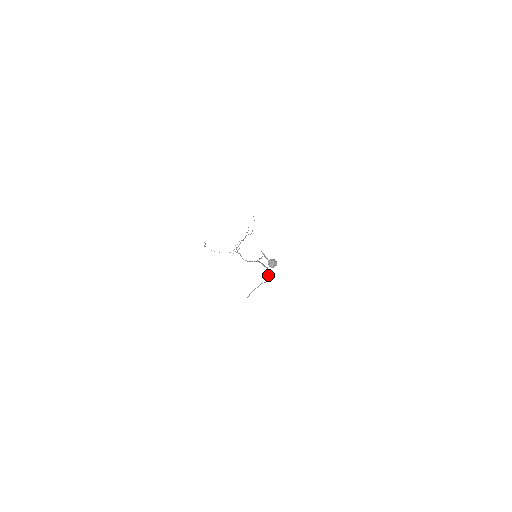
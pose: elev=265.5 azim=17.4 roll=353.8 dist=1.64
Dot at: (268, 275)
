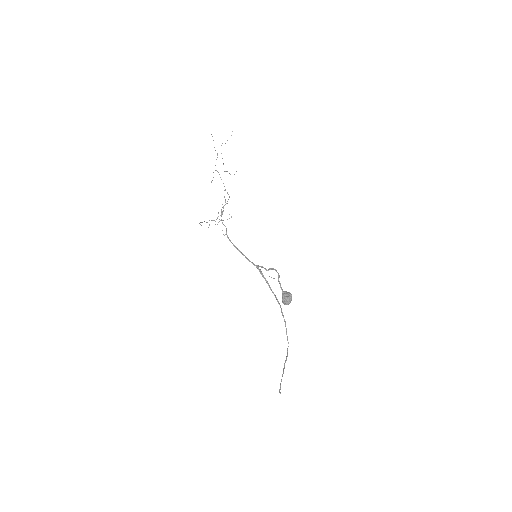
Dot at: occluded
